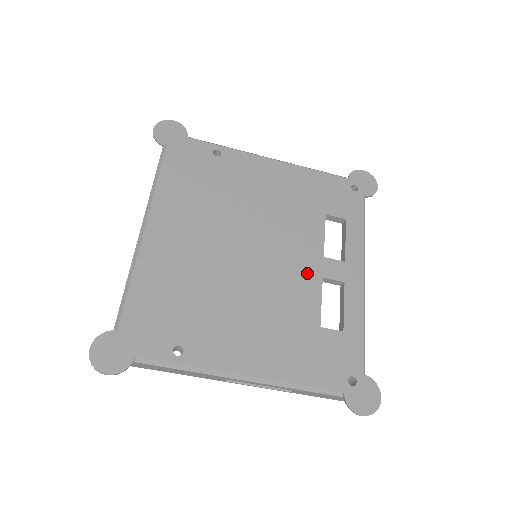
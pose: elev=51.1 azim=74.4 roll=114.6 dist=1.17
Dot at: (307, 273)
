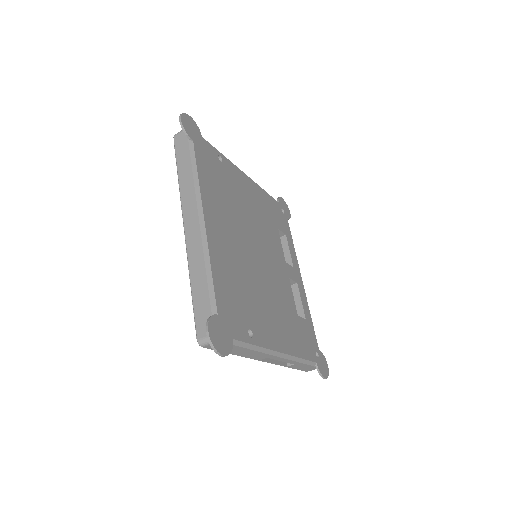
Dot at: (283, 274)
